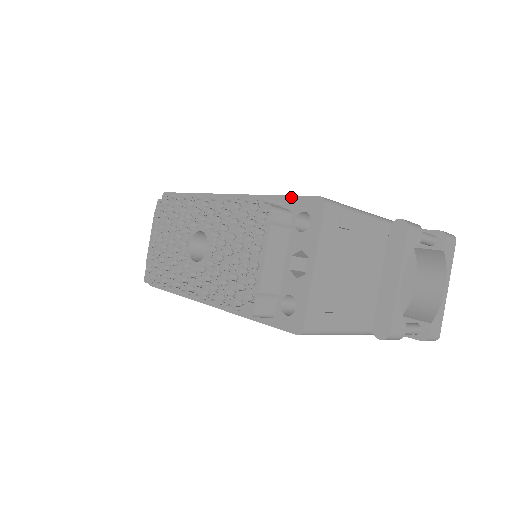
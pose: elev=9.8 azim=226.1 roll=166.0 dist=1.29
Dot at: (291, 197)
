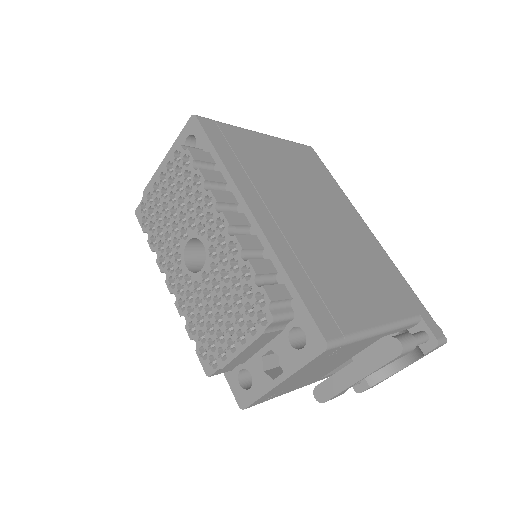
Dot at: (303, 304)
